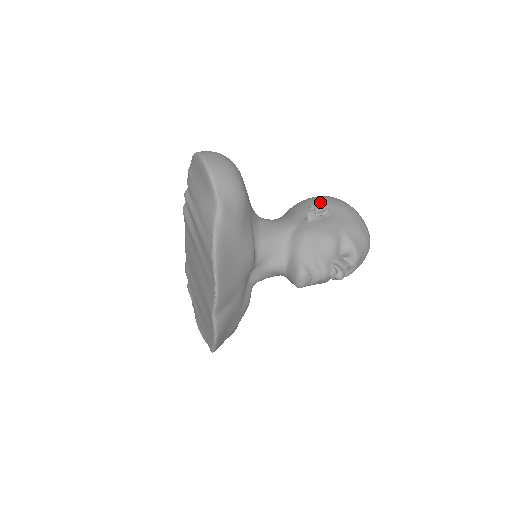
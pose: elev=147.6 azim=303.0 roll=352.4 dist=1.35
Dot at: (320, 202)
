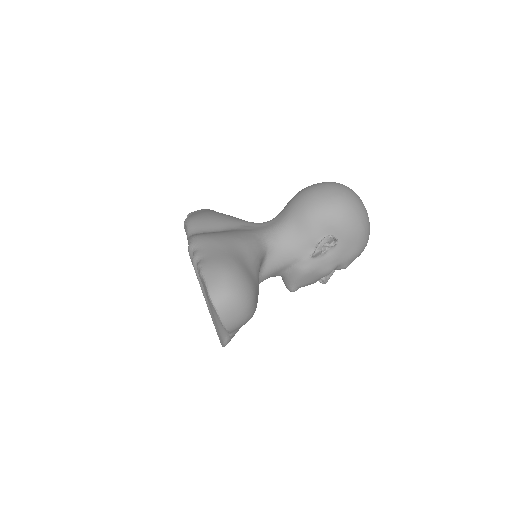
Dot at: (331, 238)
